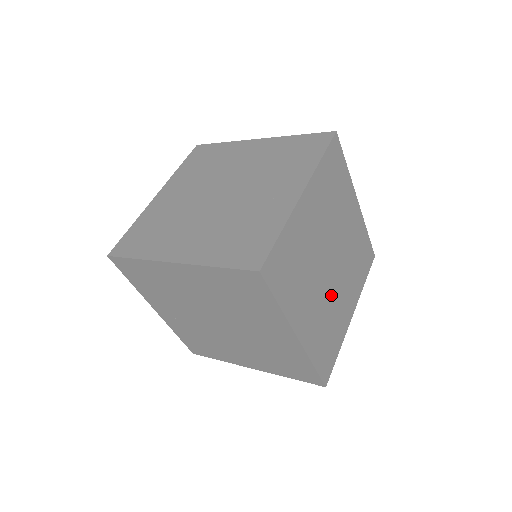
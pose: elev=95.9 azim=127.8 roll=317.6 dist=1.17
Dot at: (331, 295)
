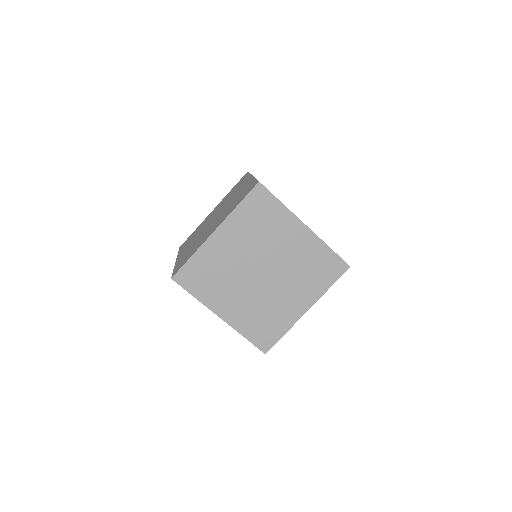
Dot at: occluded
